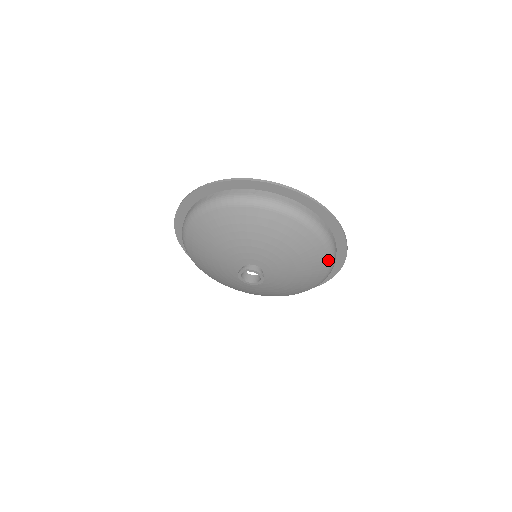
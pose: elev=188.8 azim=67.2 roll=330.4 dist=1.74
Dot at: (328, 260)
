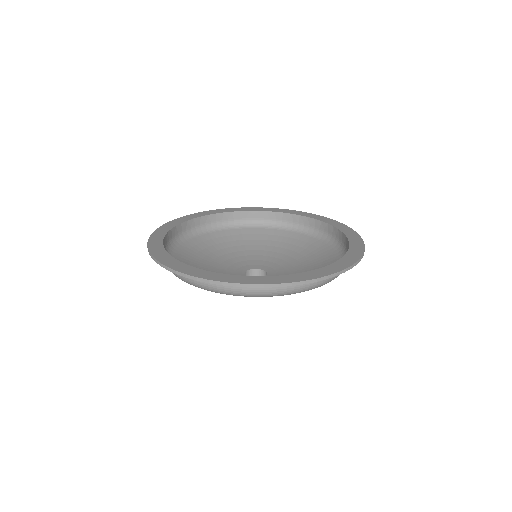
Dot at: occluded
